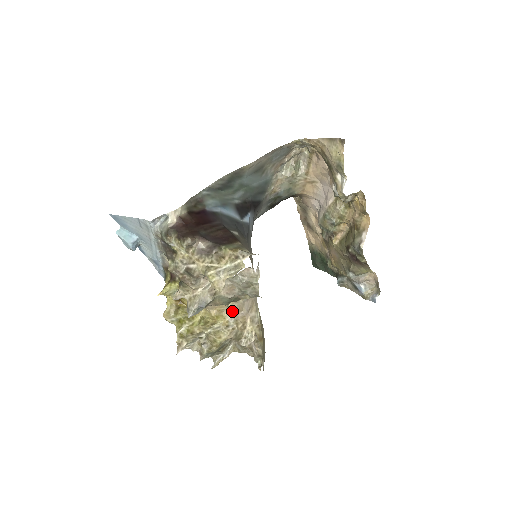
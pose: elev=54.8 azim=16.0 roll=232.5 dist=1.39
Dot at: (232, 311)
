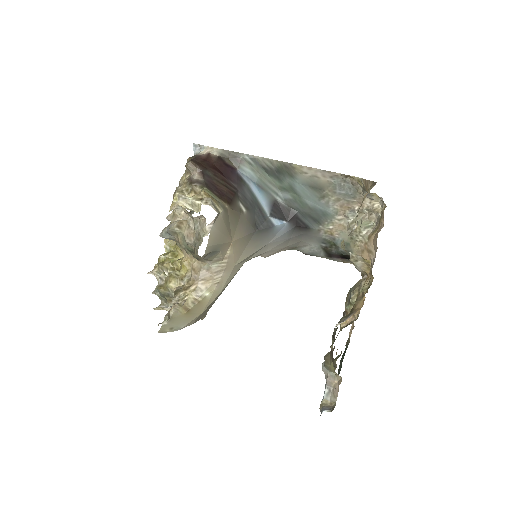
Dot at: (192, 268)
